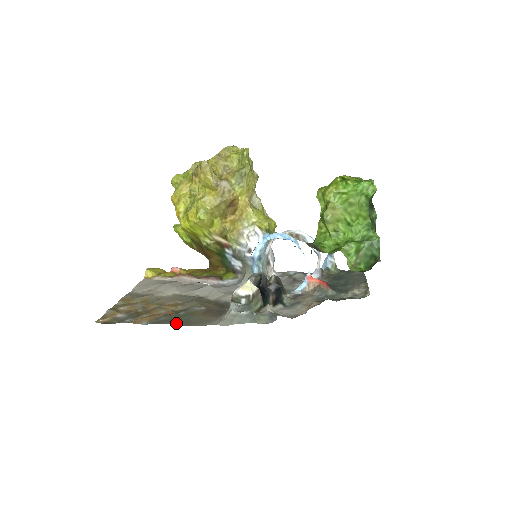
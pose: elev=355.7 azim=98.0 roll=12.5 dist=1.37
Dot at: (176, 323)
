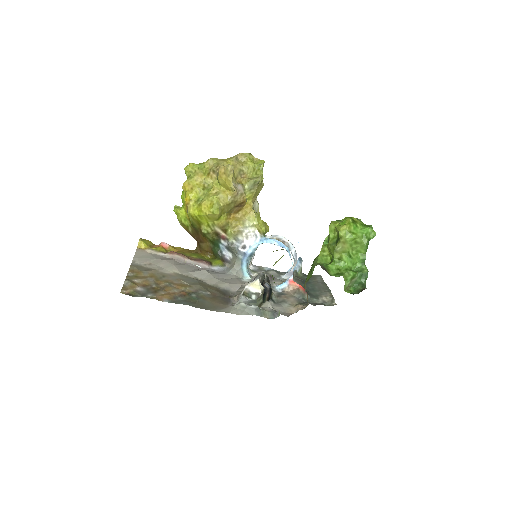
Dot at: (194, 305)
